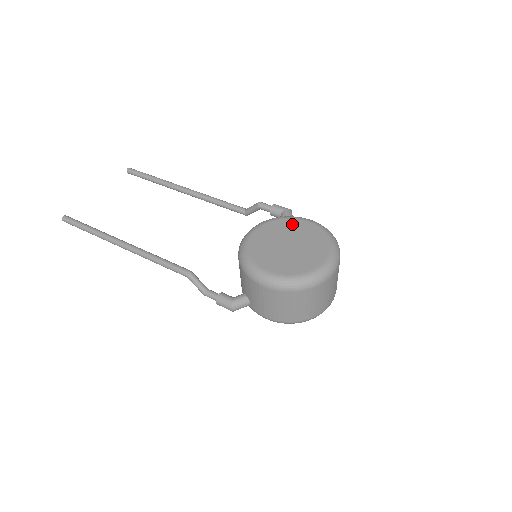
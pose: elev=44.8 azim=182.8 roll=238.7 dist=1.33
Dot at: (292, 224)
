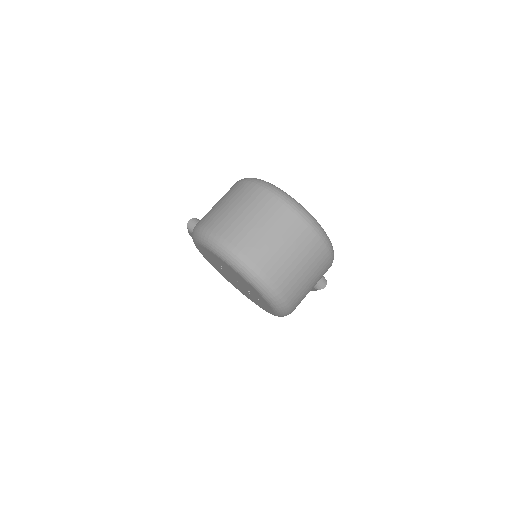
Dot at: occluded
